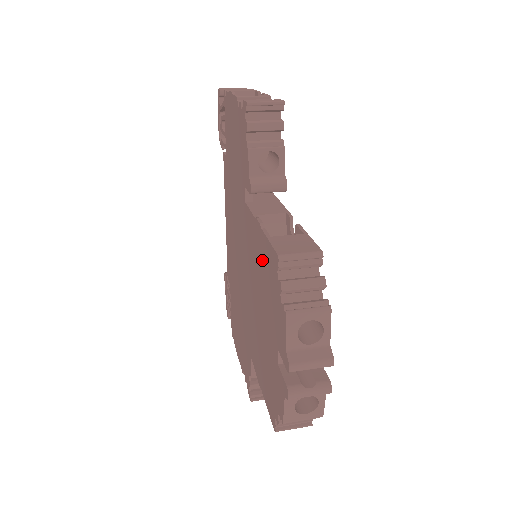
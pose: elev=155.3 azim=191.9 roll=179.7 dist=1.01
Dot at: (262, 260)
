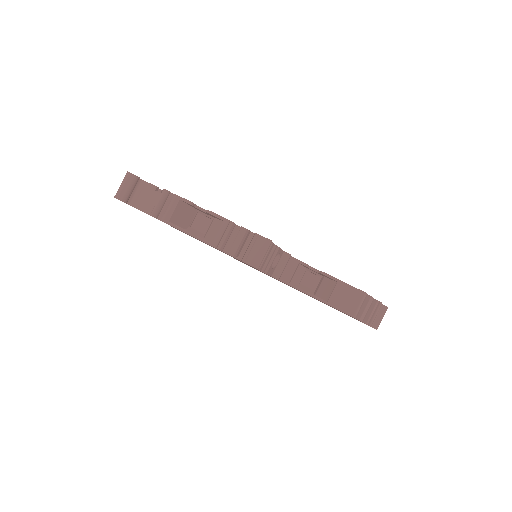
Dot at: occluded
